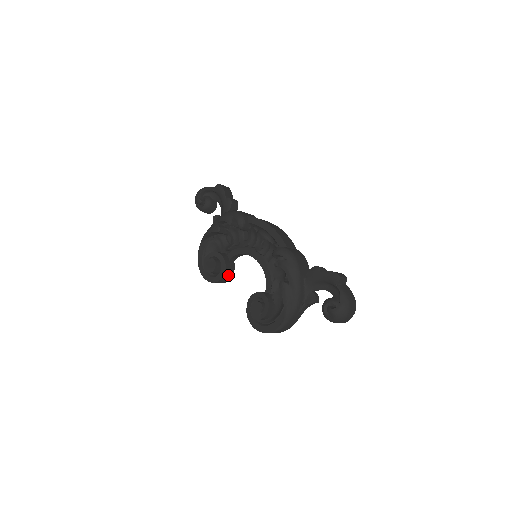
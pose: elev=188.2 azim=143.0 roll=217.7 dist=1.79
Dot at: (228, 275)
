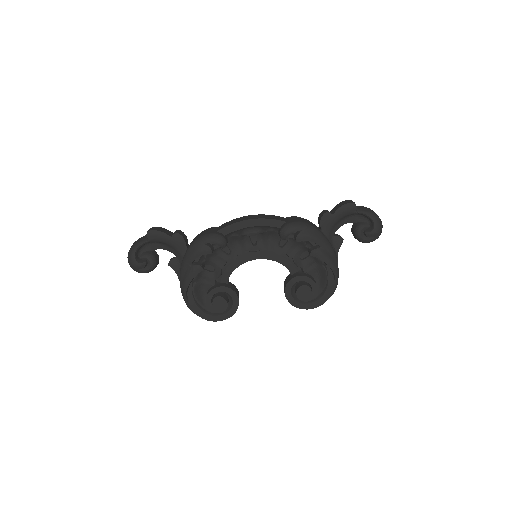
Dot at: (238, 296)
